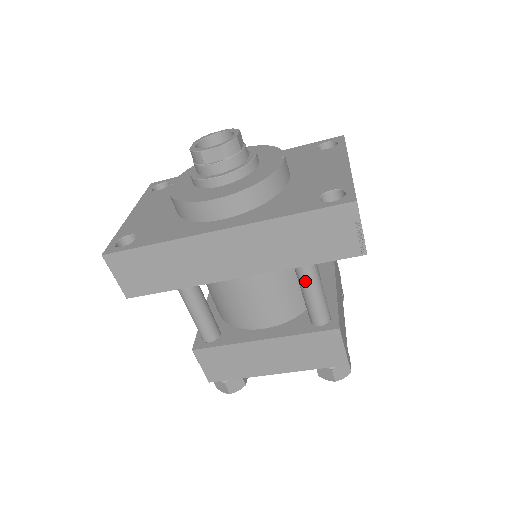
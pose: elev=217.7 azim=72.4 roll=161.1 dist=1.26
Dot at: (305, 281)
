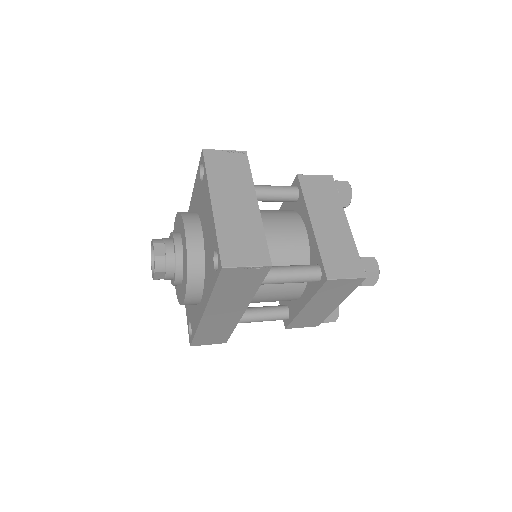
Dot at: occluded
